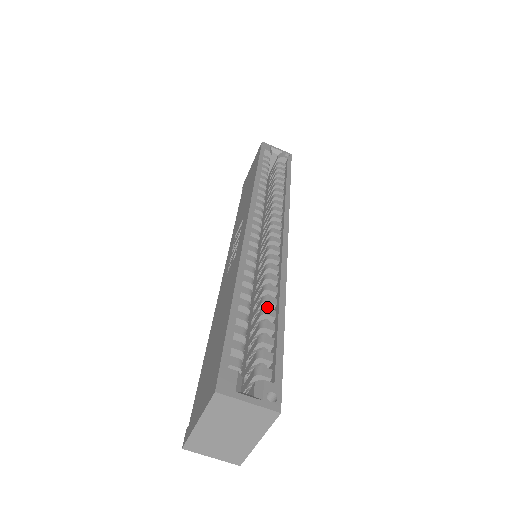
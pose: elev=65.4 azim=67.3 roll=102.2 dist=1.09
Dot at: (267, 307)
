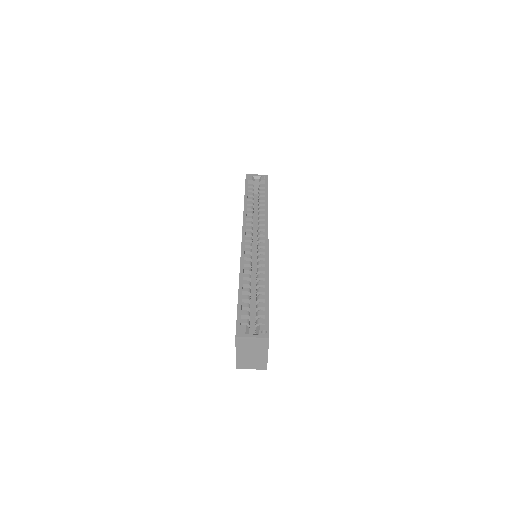
Dot at: (260, 287)
